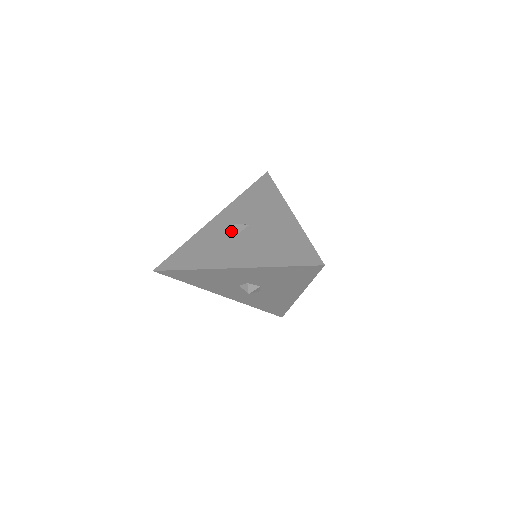
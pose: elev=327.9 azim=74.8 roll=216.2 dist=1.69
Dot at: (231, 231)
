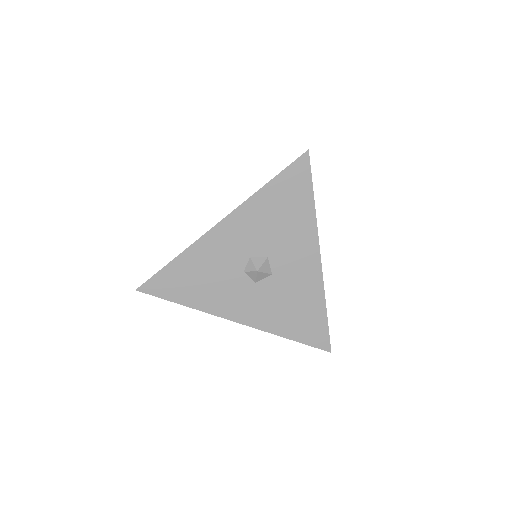
Dot at: occluded
